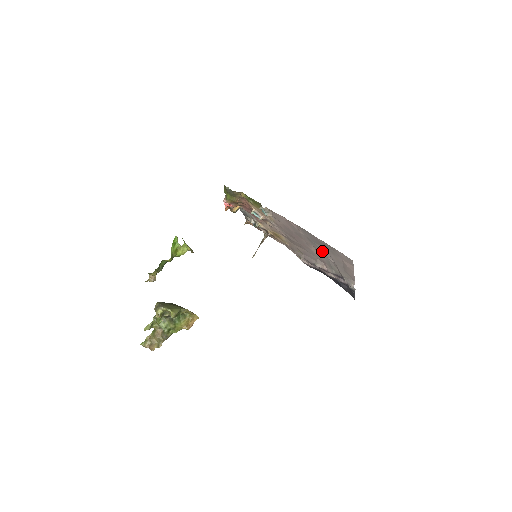
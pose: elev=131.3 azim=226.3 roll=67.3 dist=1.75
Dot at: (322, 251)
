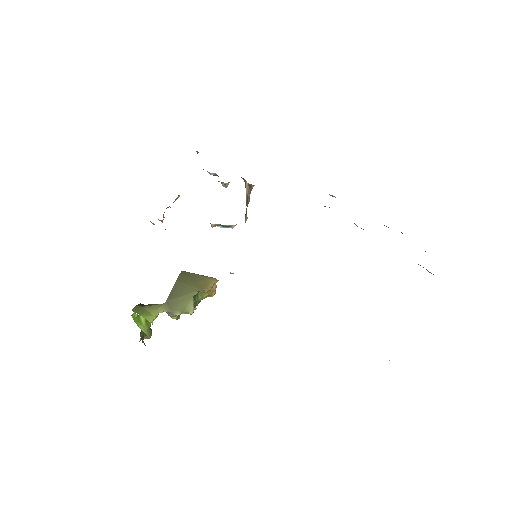
Dot at: occluded
